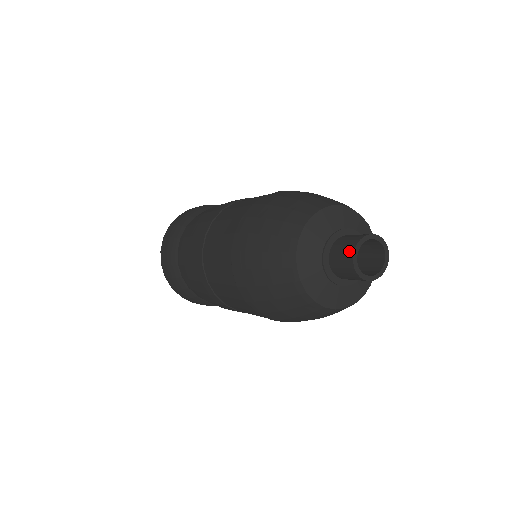
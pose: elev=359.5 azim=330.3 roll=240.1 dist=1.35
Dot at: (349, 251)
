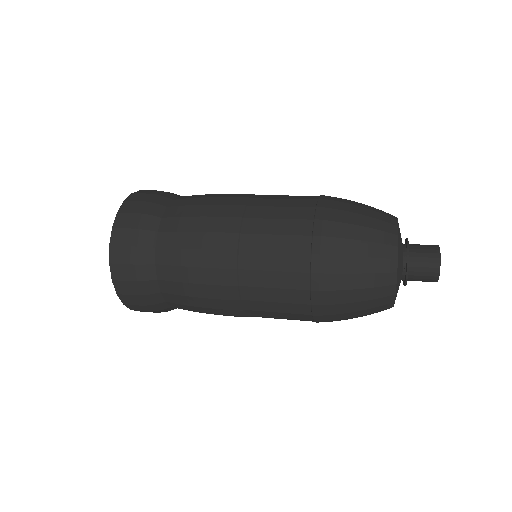
Dot at: (435, 254)
